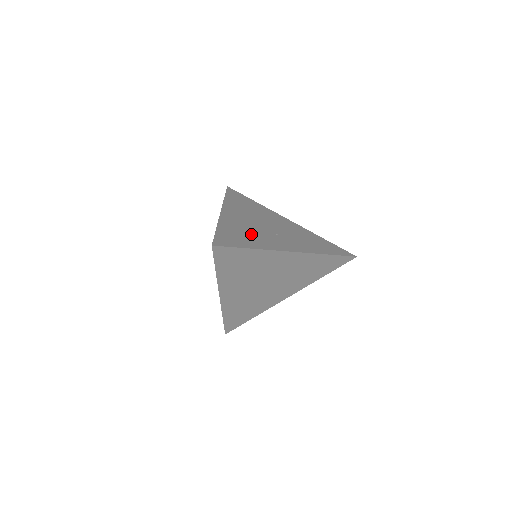
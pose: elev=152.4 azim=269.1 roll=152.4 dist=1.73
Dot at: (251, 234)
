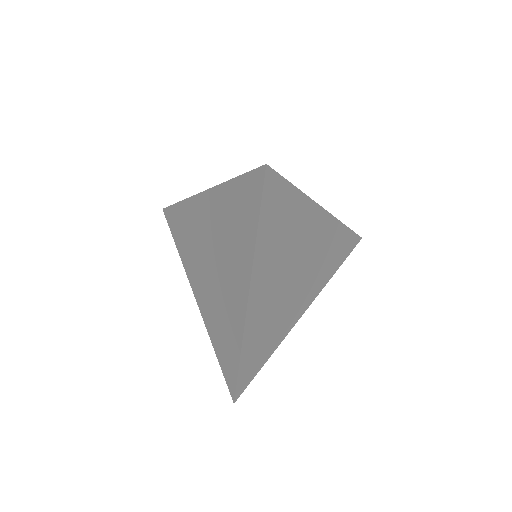
Dot at: occluded
